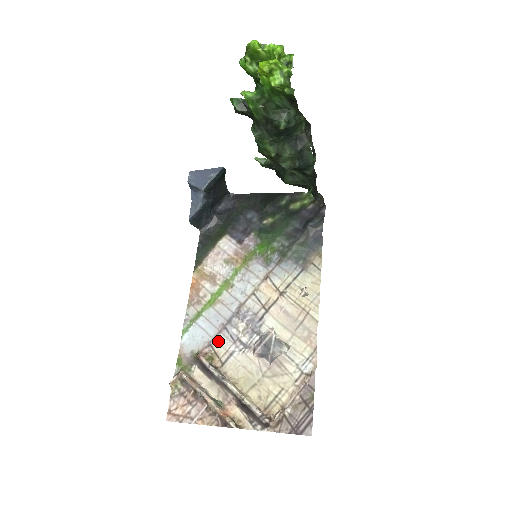
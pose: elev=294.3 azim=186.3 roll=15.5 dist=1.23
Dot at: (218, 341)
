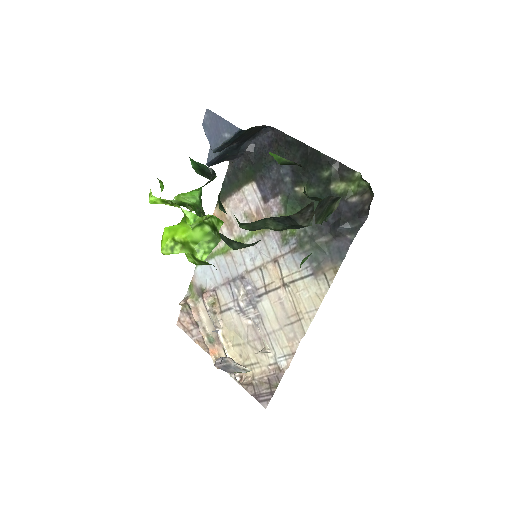
Dot at: (222, 291)
